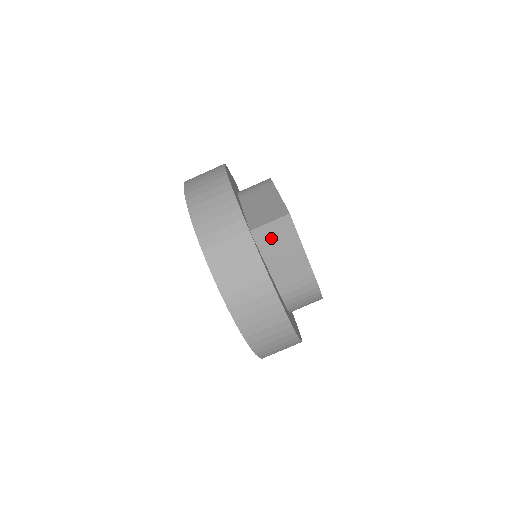
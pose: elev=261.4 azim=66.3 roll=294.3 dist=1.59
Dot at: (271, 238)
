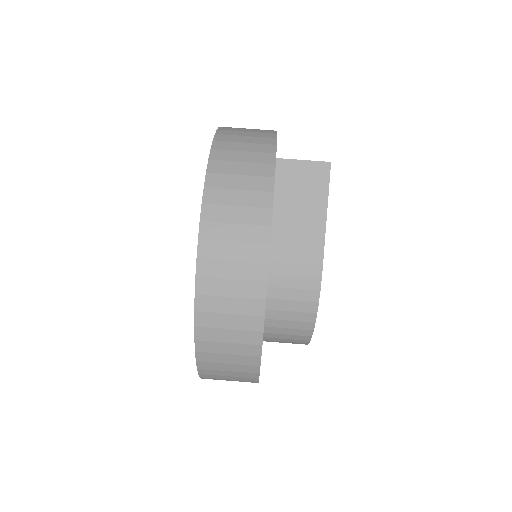
Dot at: (295, 182)
